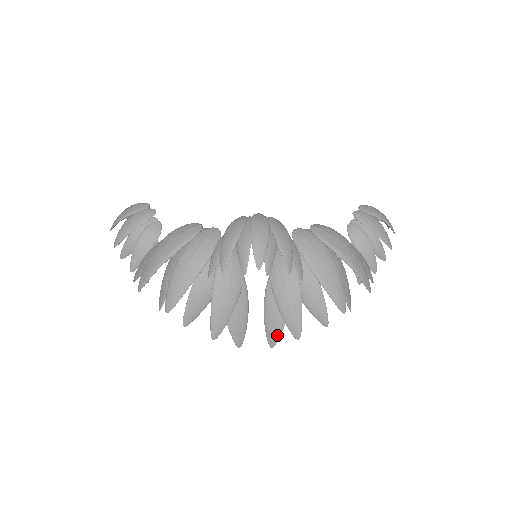
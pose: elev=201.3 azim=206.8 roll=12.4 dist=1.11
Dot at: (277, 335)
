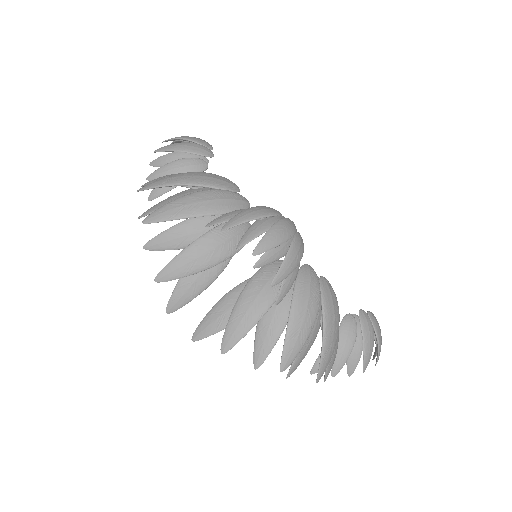
Dot at: (208, 332)
